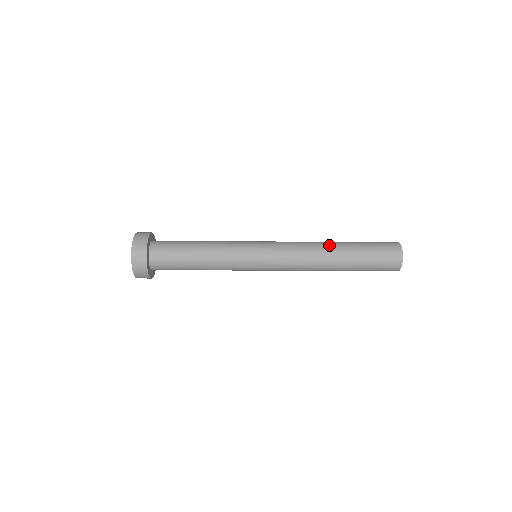
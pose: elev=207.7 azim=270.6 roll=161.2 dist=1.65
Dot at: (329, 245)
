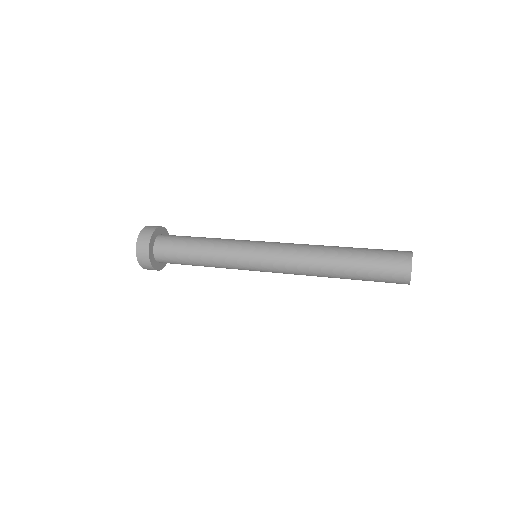
Dot at: (328, 261)
